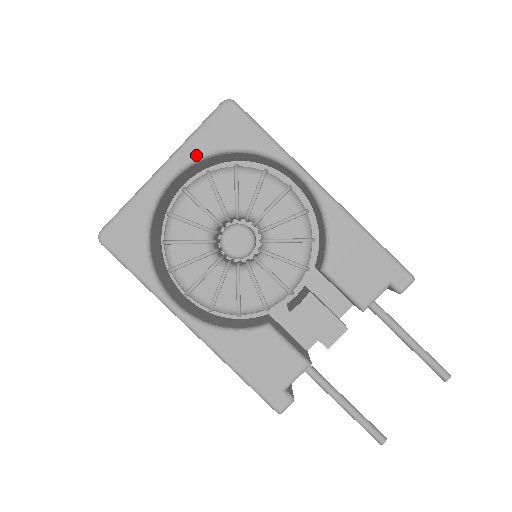
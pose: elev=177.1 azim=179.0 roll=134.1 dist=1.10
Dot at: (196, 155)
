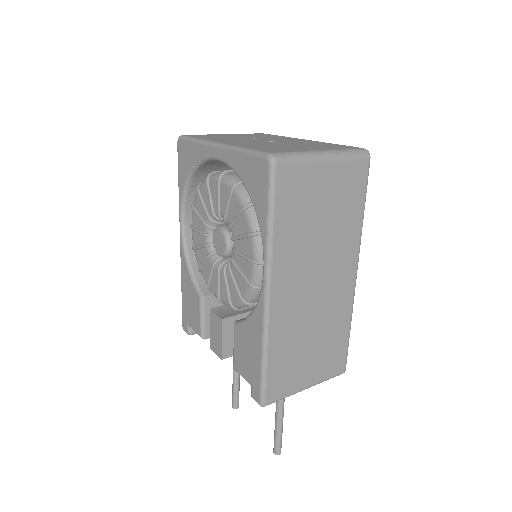
Dot at: (232, 166)
